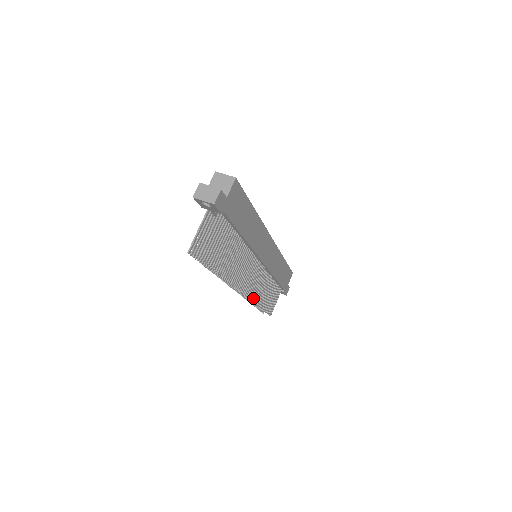
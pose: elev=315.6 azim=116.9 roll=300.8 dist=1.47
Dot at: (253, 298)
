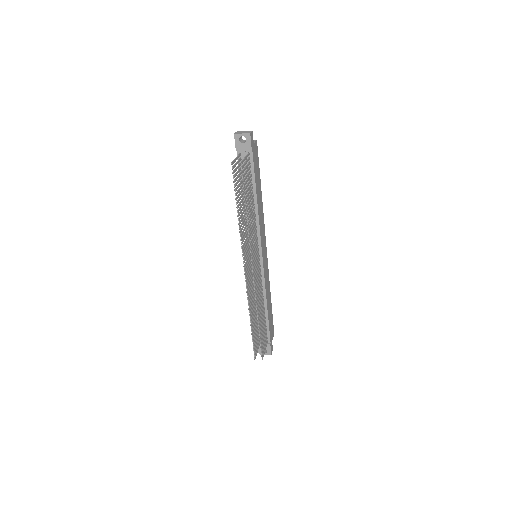
Dot at: (256, 294)
